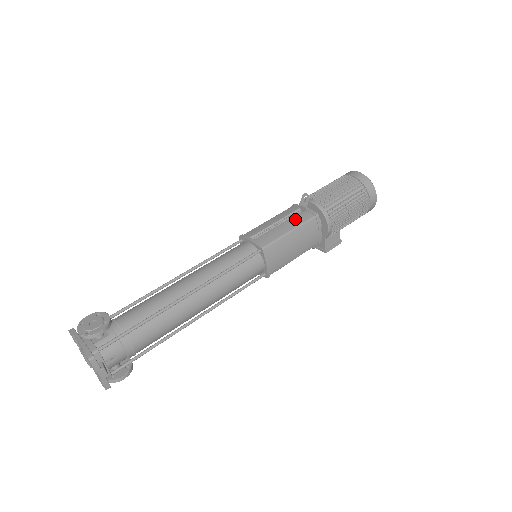
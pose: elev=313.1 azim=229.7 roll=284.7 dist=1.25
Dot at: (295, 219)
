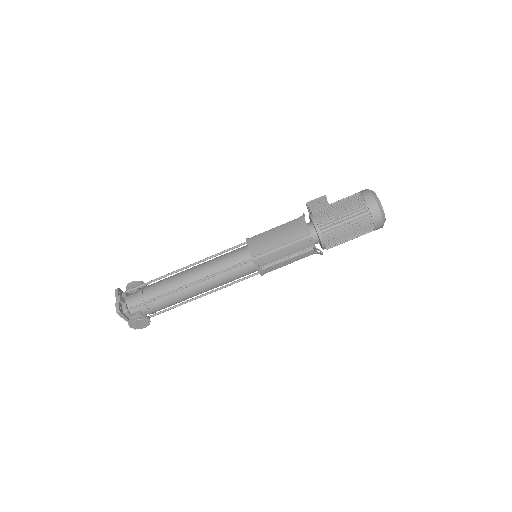
Dot at: (300, 256)
